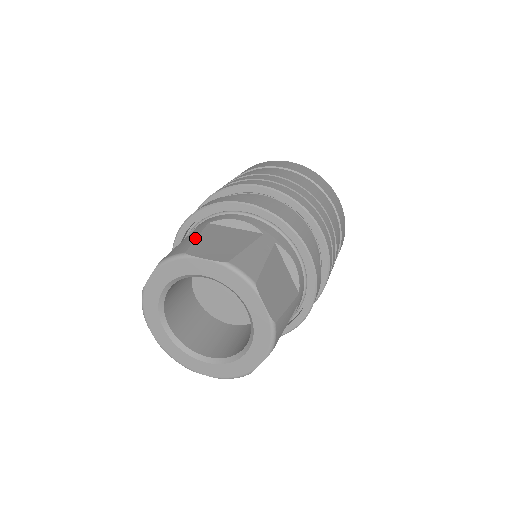
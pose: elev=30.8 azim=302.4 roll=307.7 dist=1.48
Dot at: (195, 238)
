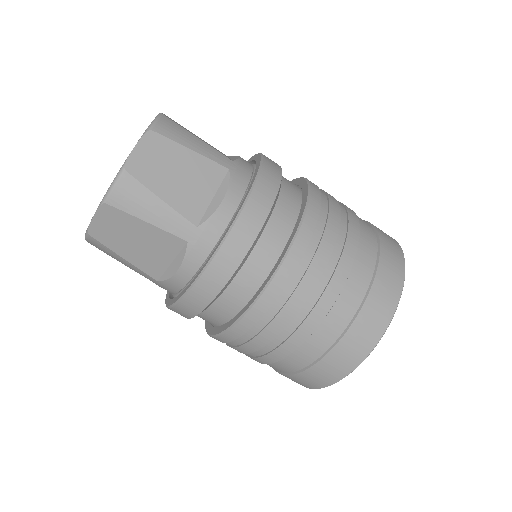
Dot at: occluded
